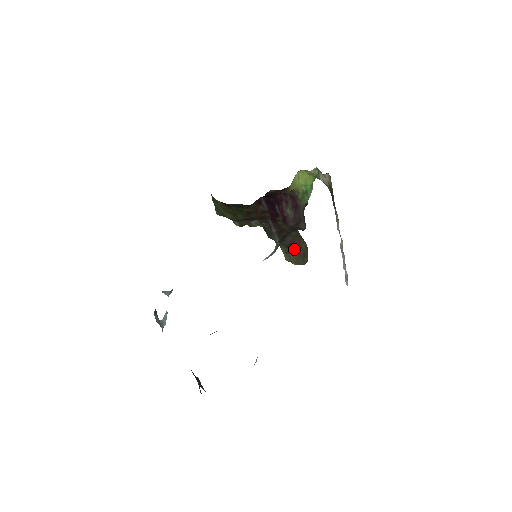
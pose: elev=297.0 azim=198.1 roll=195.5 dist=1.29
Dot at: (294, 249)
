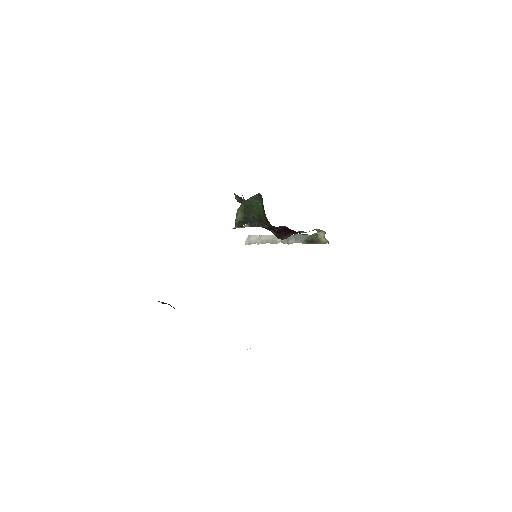
Dot at: occluded
